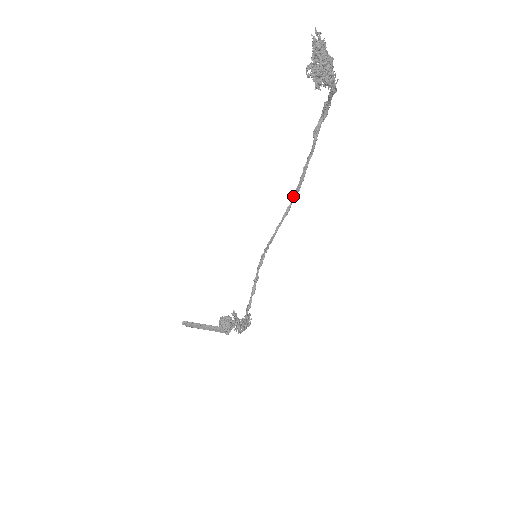
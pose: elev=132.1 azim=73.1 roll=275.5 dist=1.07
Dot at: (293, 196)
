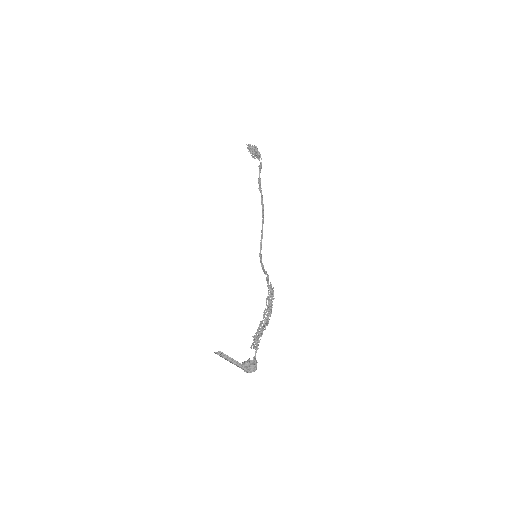
Dot at: (262, 215)
